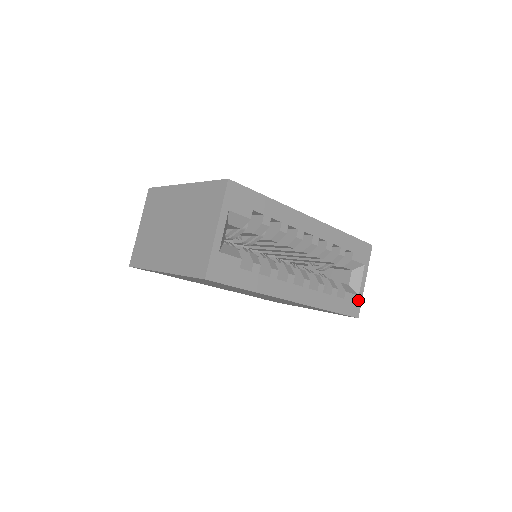
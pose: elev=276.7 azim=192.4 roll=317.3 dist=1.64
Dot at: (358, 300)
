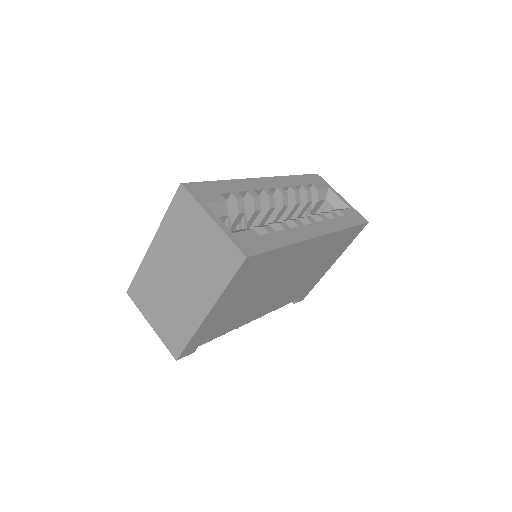
Dot at: (353, 211)
